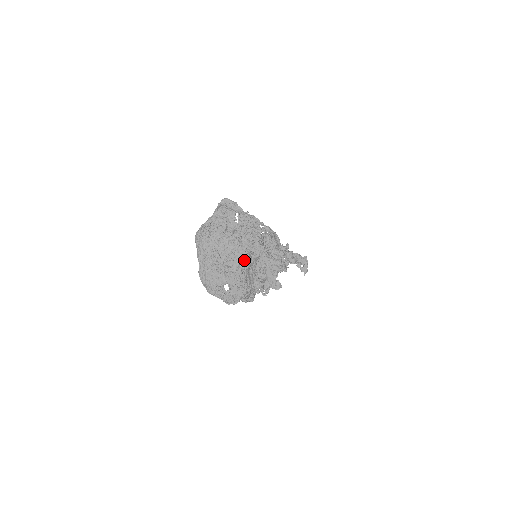
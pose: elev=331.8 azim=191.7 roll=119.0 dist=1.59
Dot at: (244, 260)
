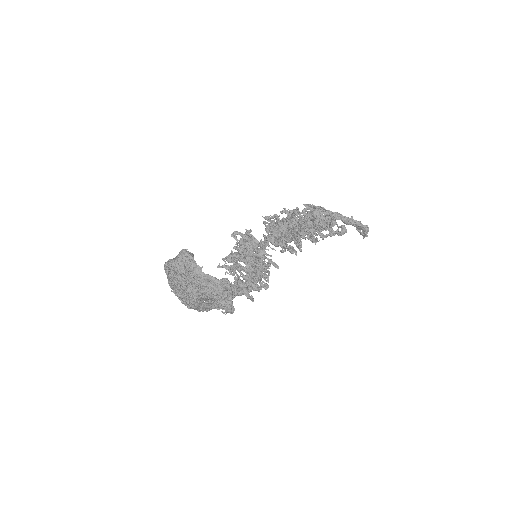
Dot at: (193, 300)
